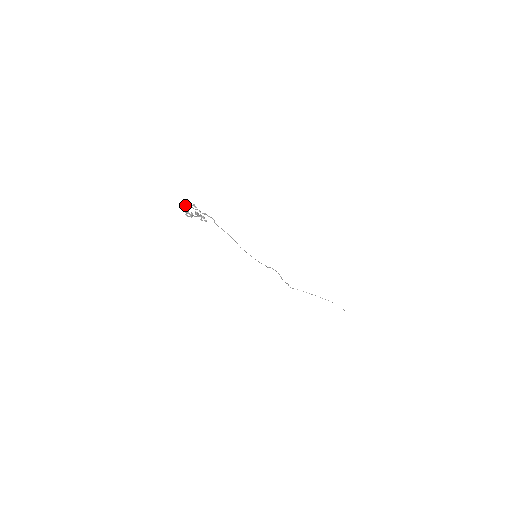
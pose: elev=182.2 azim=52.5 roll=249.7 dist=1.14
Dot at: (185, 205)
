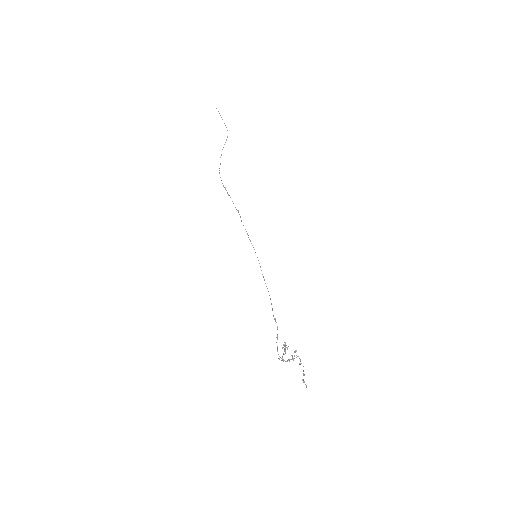
Dot at: occluded
